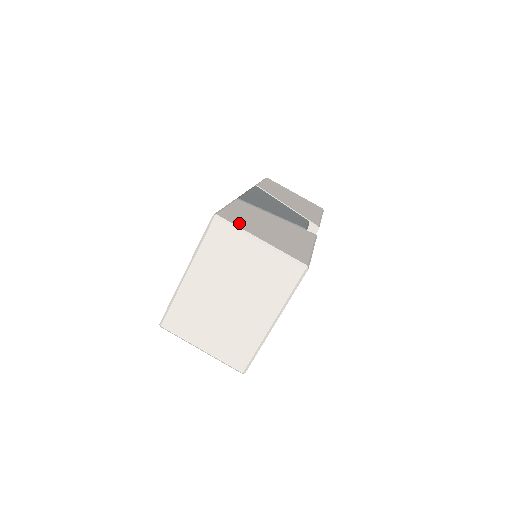
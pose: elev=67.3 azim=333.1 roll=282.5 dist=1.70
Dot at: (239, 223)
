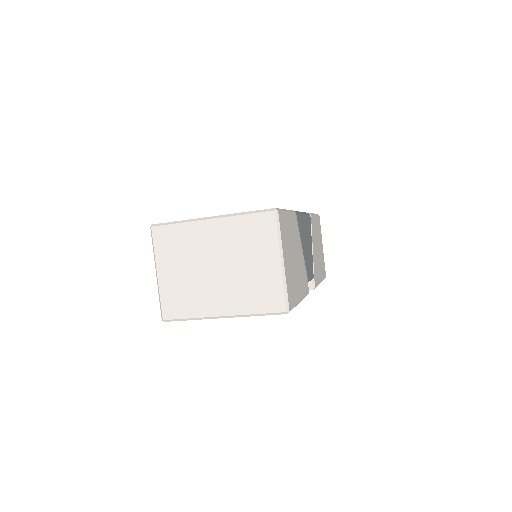
Dot at: (283, 233)
